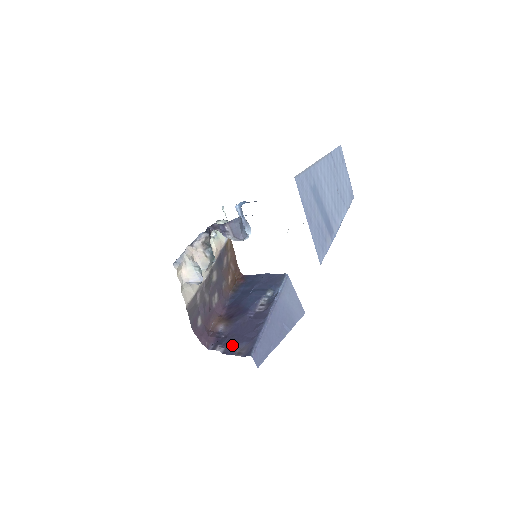
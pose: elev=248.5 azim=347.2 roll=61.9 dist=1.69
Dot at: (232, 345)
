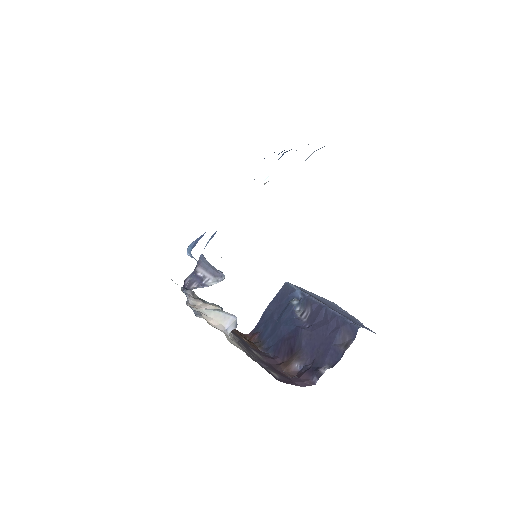
Dot at: (329, 353)
